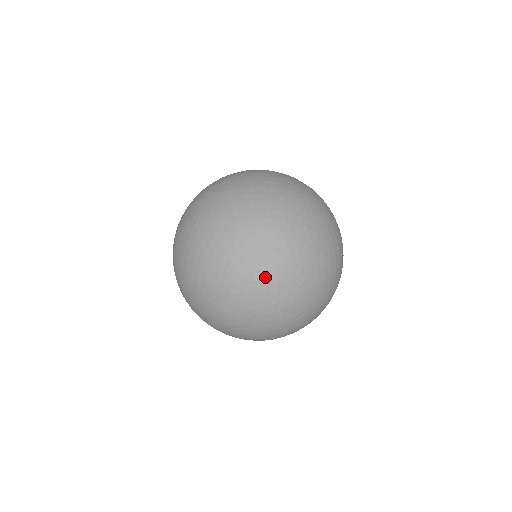
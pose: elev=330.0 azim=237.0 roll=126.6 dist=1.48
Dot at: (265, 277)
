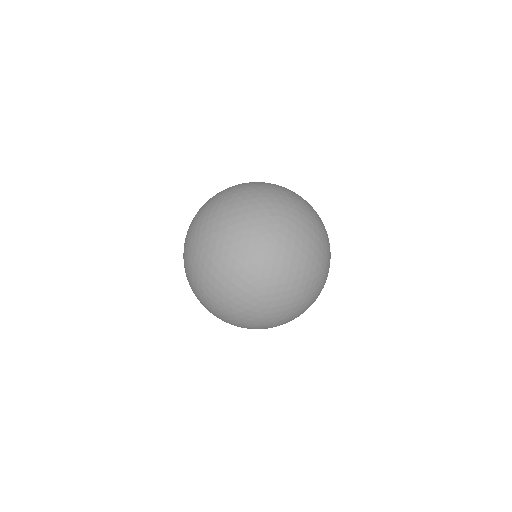
Dot at: (259, 302)
